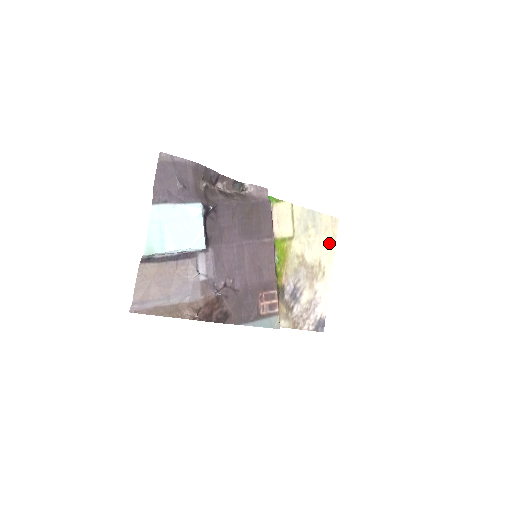
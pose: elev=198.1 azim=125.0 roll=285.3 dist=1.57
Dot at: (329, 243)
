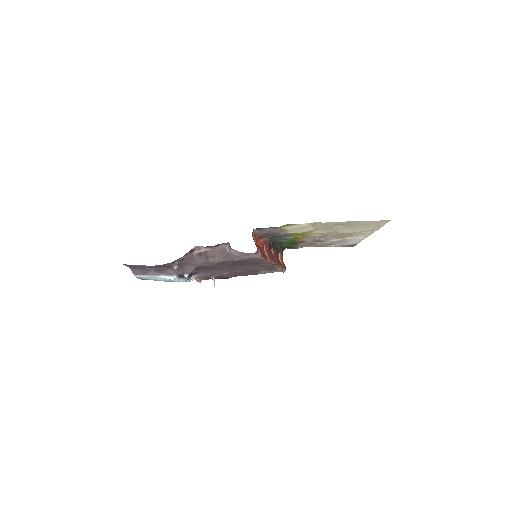
Dot at: (370, 228)
